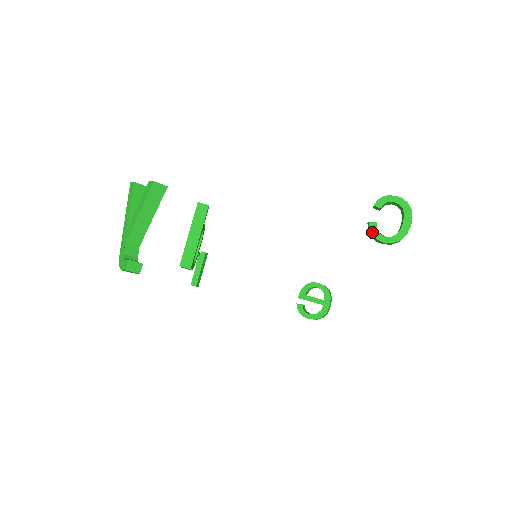
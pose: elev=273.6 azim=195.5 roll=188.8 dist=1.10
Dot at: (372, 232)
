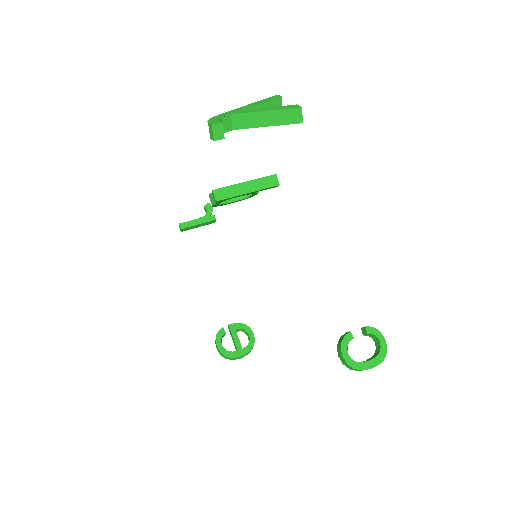
Dot at: (344, 340)
